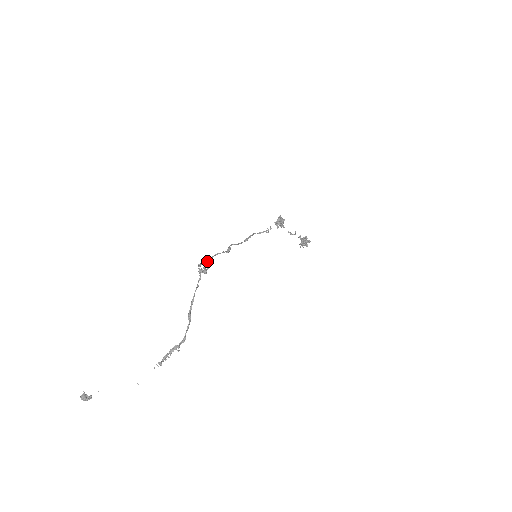
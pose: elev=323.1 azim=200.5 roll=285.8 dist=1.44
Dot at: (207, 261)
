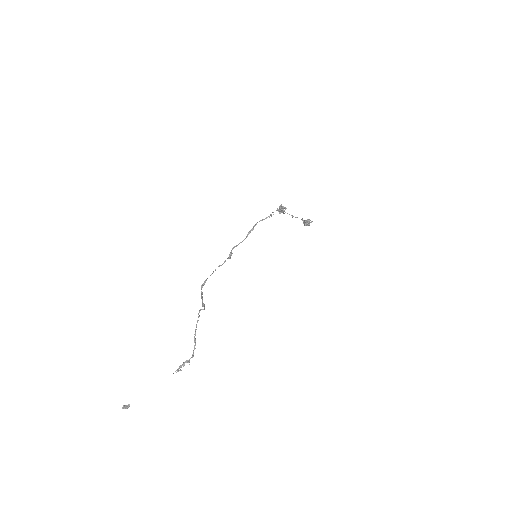
Dot at: occluded
